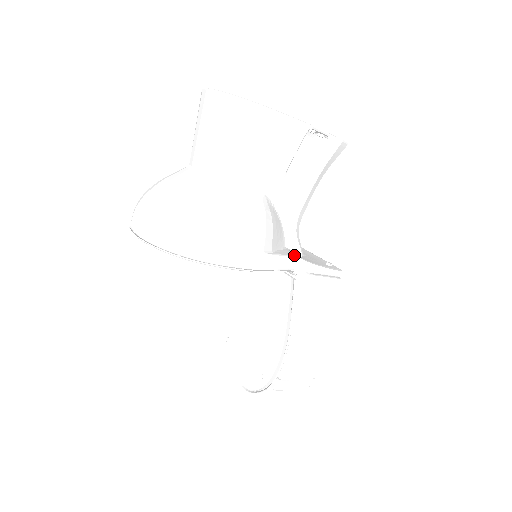
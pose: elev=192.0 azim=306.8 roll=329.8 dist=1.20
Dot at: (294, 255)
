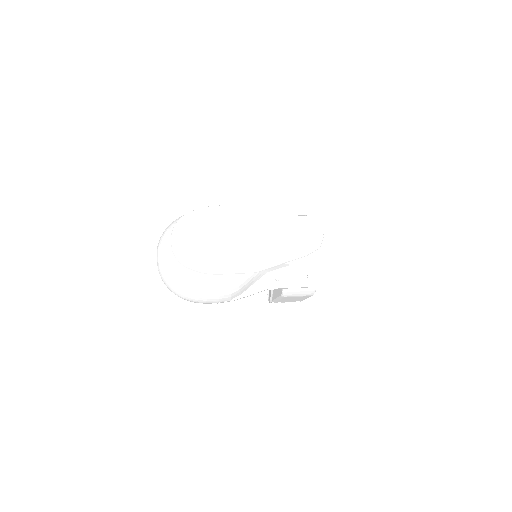
Dot at: (265, 288)
